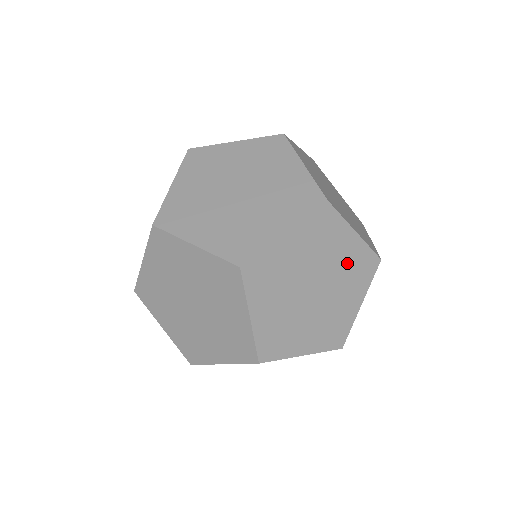
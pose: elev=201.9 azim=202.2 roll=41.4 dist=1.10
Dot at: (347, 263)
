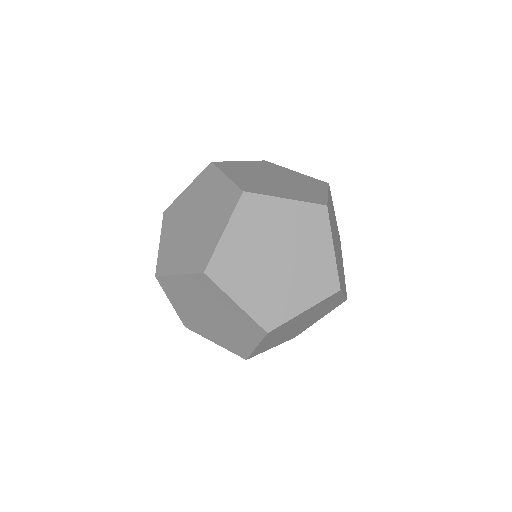
Dot at: (337, 233)
